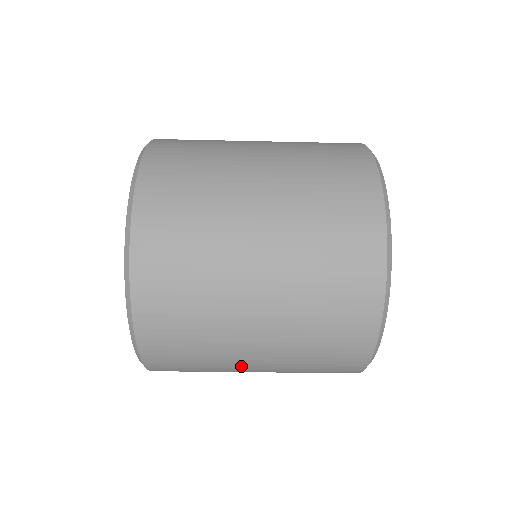
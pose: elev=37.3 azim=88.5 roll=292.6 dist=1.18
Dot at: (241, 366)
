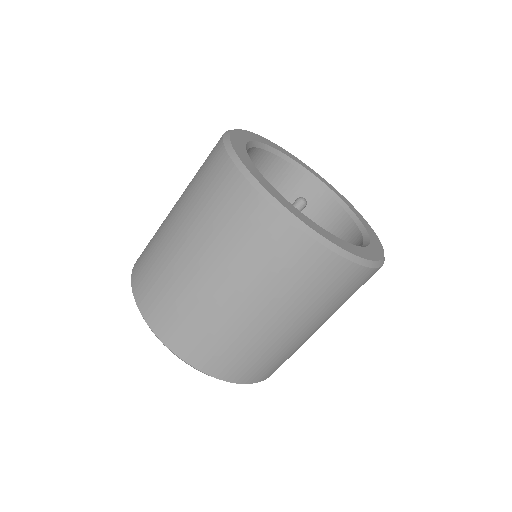
Dot at: (195, 277)
